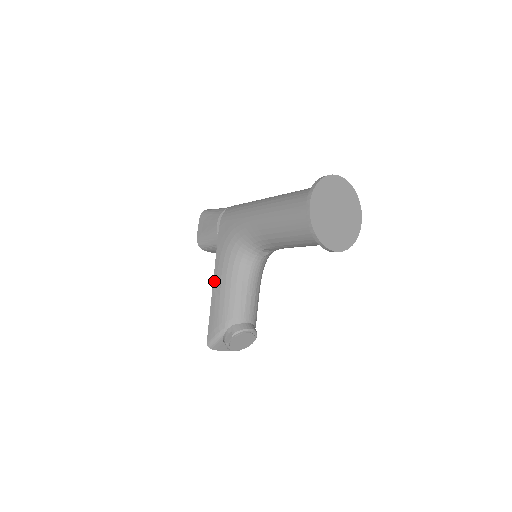
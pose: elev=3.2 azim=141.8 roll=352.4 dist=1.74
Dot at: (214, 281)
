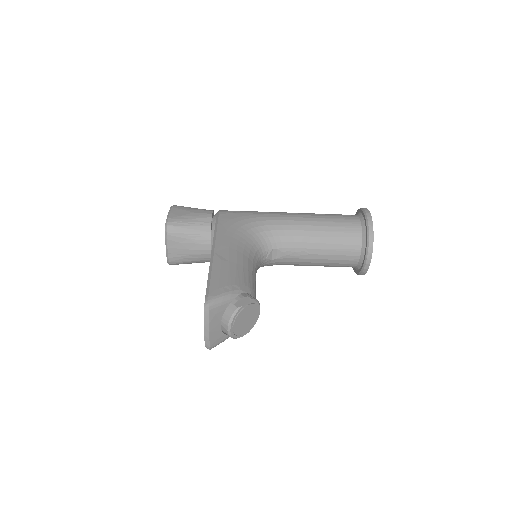
Dot at: (217, 248)
